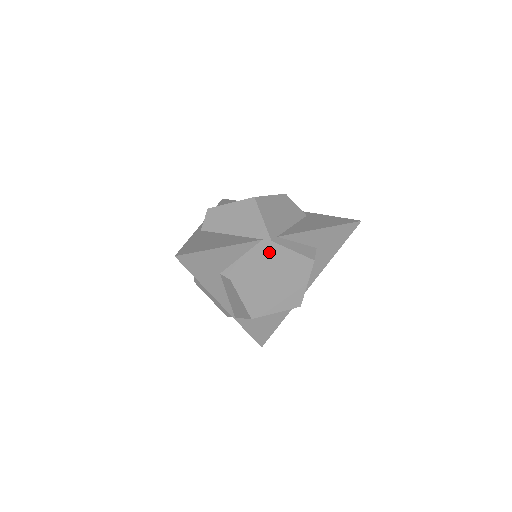
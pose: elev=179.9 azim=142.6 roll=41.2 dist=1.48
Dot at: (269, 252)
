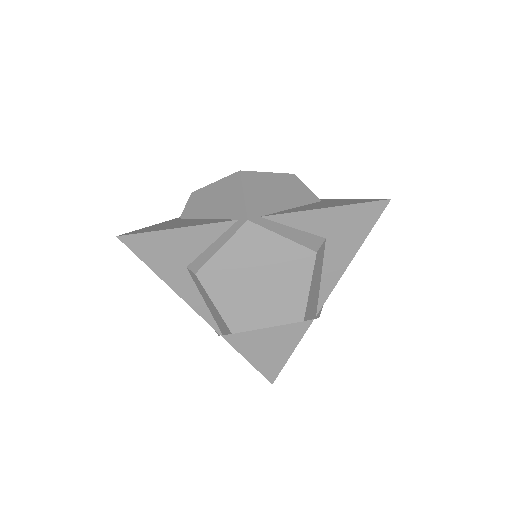
Dot at: (246, 236)
